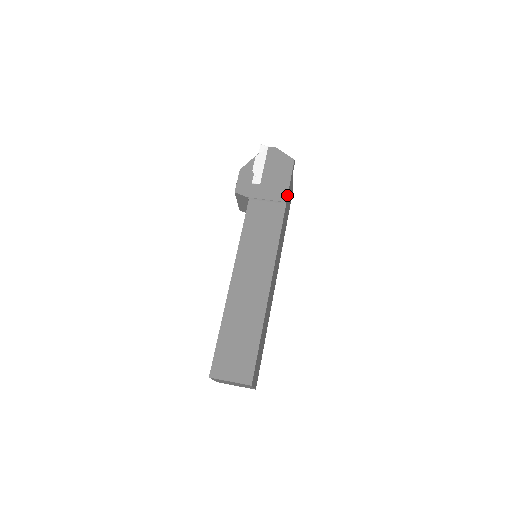
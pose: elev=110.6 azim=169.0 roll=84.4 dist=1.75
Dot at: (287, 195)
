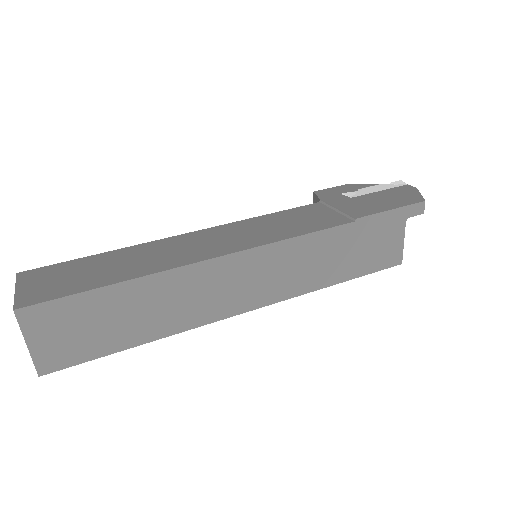
Dot at: (367, 215)
